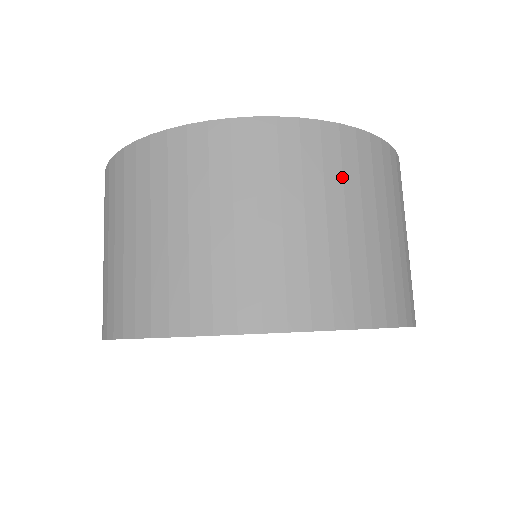
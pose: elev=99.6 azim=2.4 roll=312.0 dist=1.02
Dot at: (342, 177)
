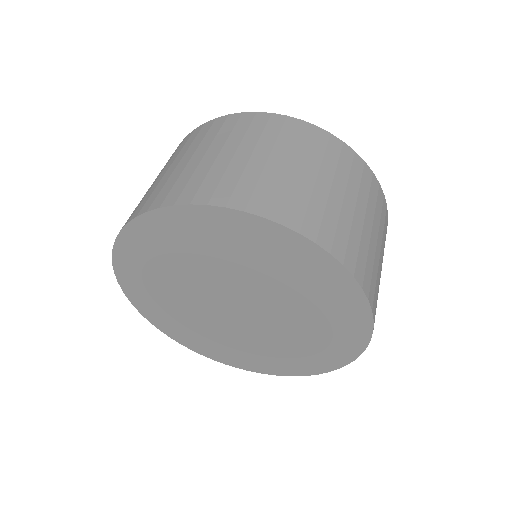
Dot at: (336, 165)
